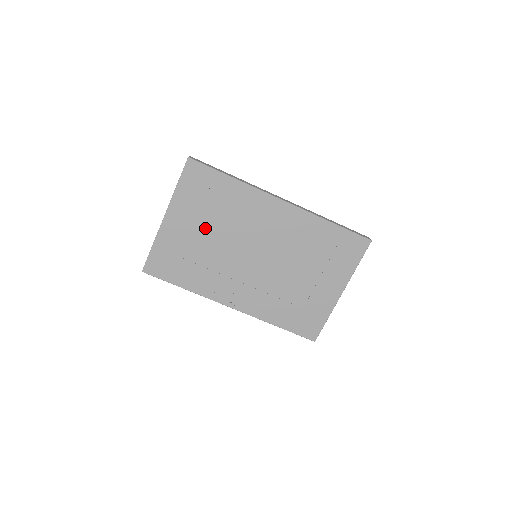
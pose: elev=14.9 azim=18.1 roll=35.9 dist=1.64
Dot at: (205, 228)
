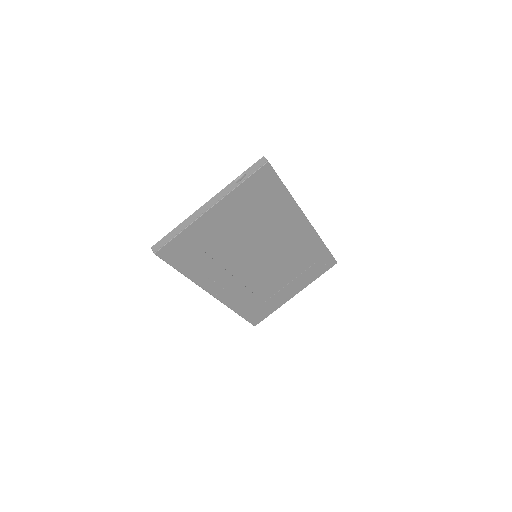
Dot at: (238, 227)
